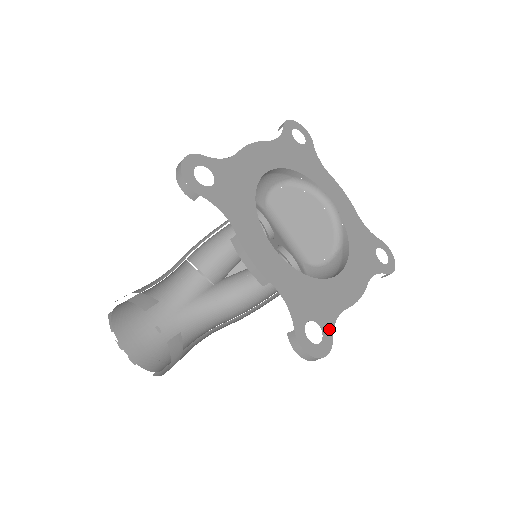
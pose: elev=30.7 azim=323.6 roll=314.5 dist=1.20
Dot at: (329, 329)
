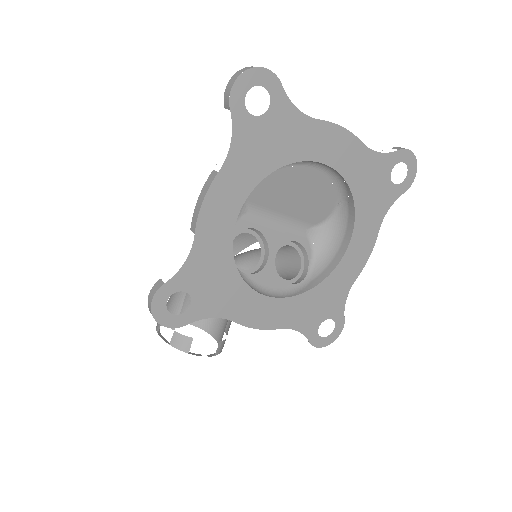
Dot at: (340, 313)
